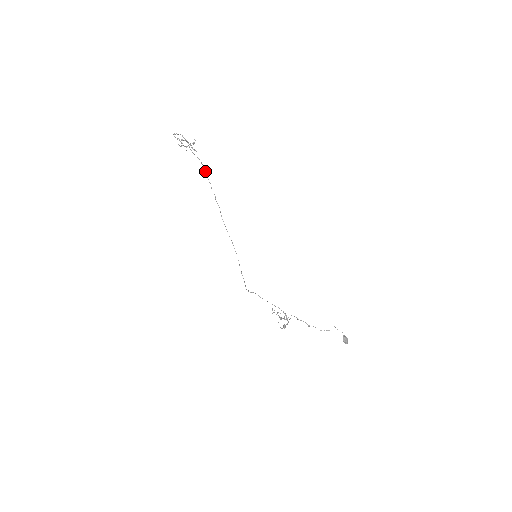
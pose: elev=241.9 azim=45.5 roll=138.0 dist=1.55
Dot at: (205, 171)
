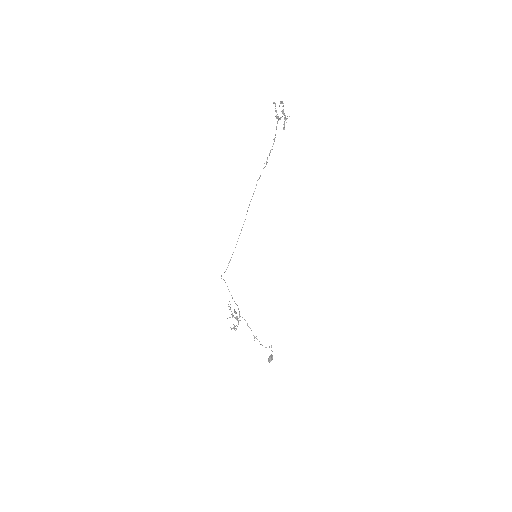
Dot at: (271, 149)
